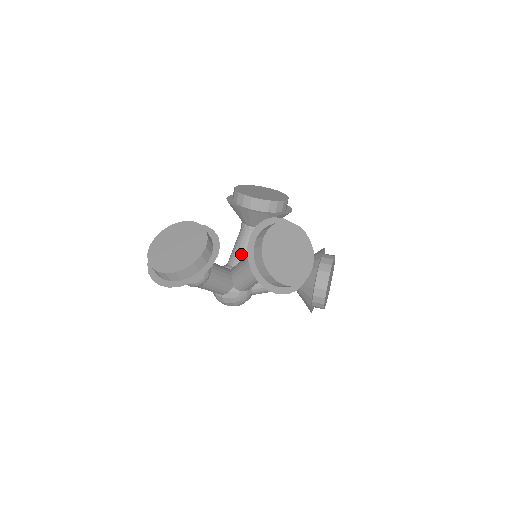
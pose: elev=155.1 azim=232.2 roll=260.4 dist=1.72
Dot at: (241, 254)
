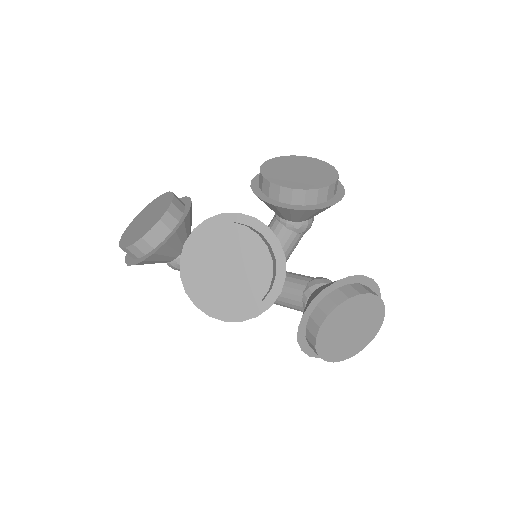
Dot at: occluded
